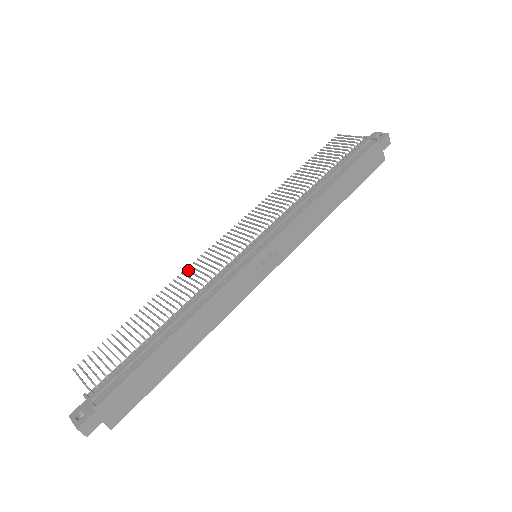
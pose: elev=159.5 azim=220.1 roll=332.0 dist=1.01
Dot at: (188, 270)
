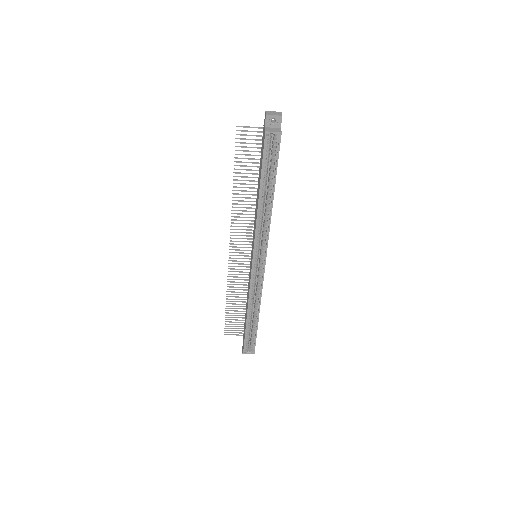
Dot at: (235, 217)
